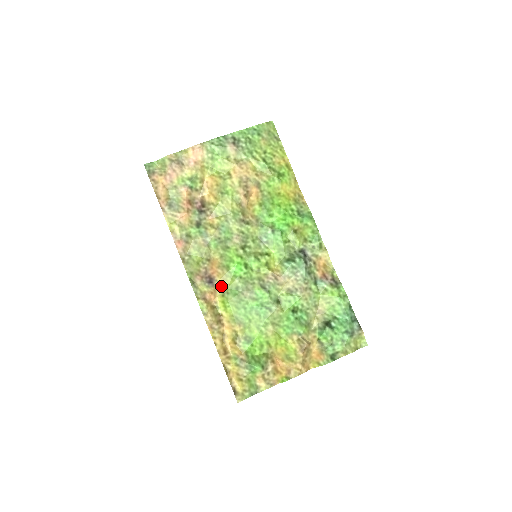
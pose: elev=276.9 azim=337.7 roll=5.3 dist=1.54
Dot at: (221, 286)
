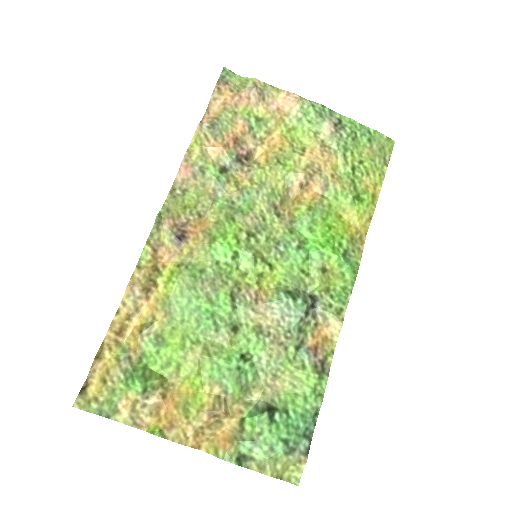
Dot at: (187, 253)
